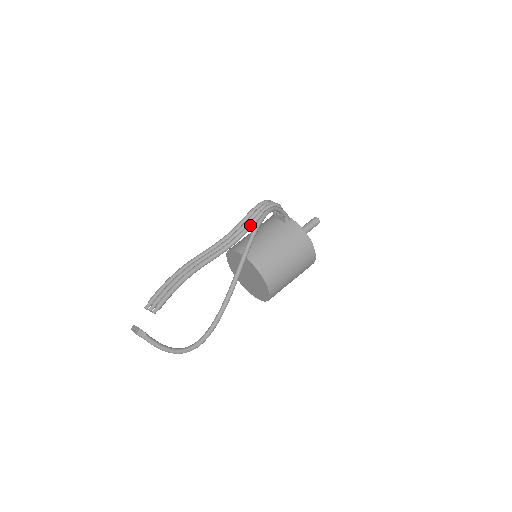
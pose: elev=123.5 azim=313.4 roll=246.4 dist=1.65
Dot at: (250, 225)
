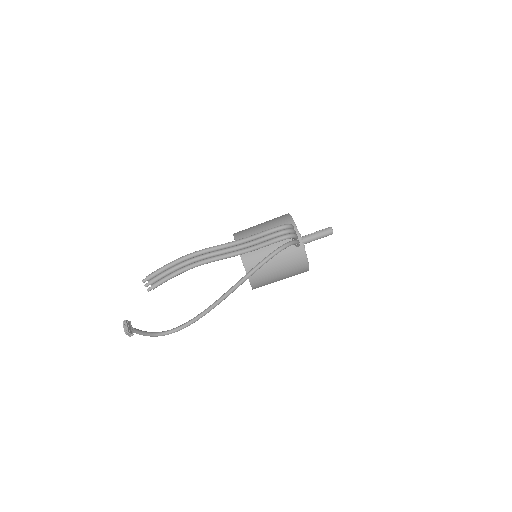
Dot at: (258, 248)
